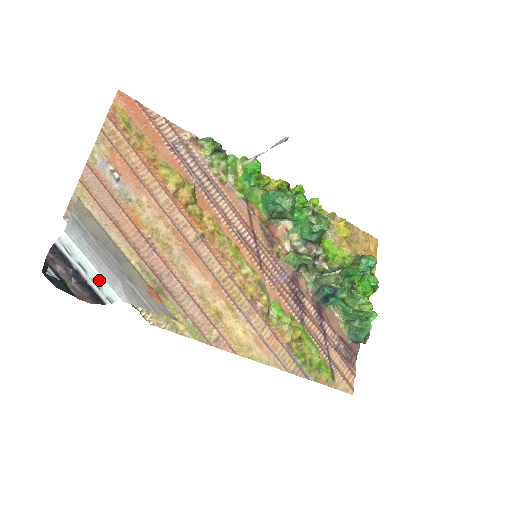
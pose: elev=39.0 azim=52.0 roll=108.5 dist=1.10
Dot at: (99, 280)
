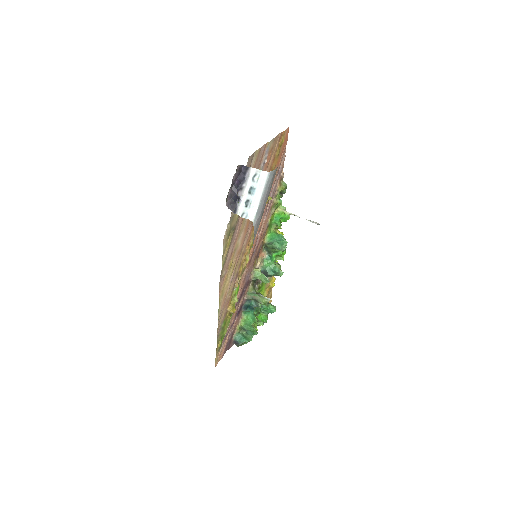
Dot at: (255, 204)
